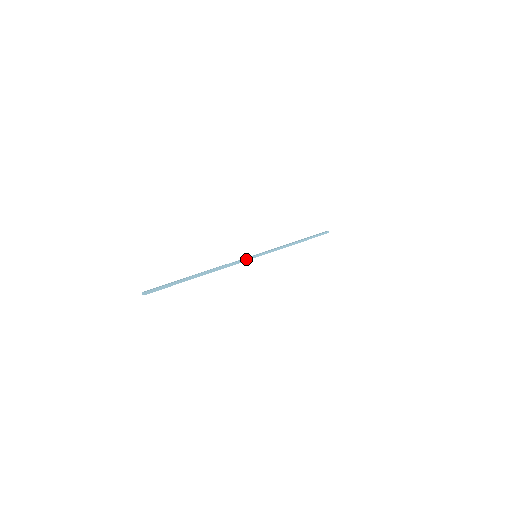
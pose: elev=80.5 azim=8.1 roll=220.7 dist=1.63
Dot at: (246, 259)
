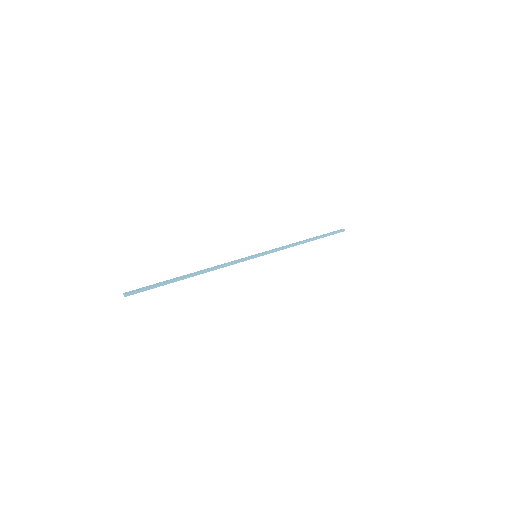
Dot at: (244, 260)
